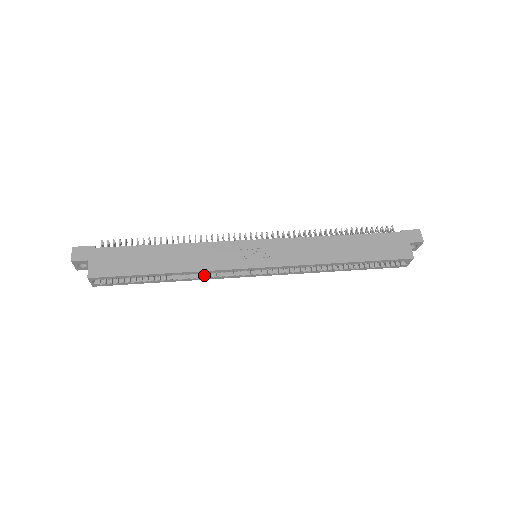
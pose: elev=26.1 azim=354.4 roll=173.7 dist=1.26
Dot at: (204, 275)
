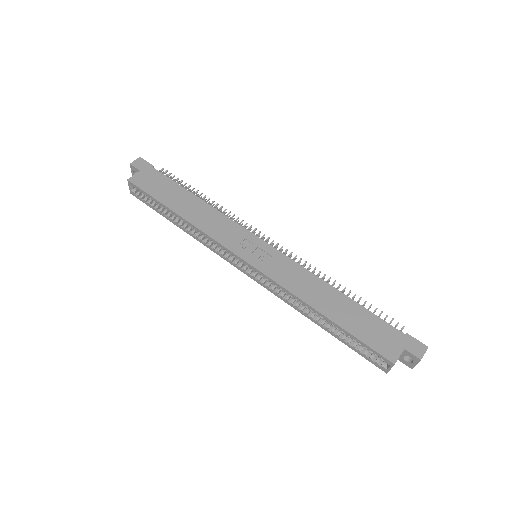
Dot at: (206, 240)
